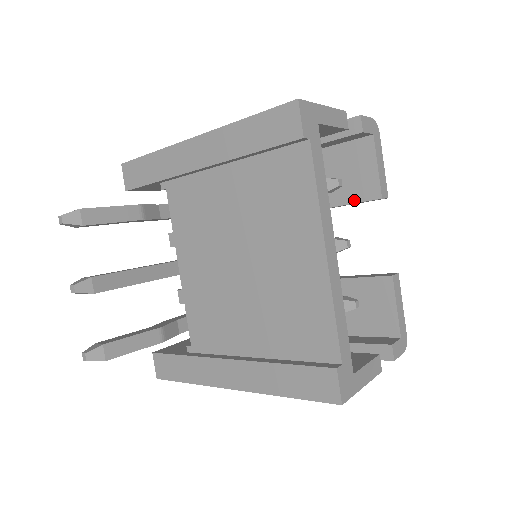
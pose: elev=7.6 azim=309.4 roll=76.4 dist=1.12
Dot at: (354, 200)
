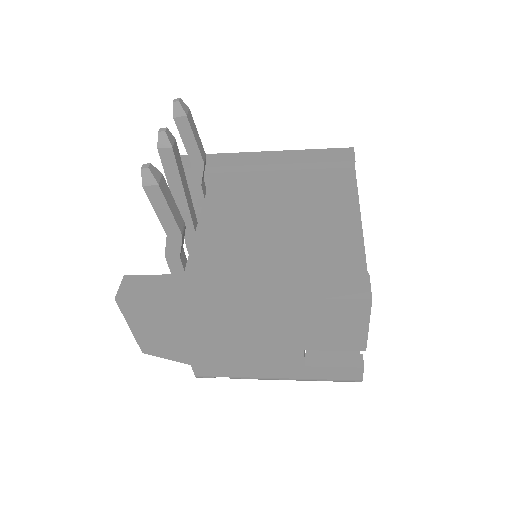
Dot at: occluded
